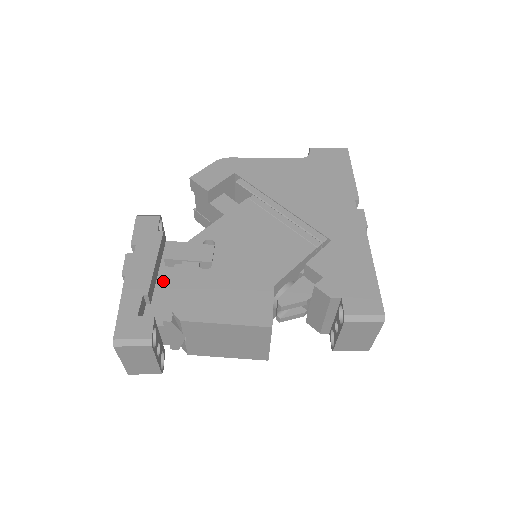
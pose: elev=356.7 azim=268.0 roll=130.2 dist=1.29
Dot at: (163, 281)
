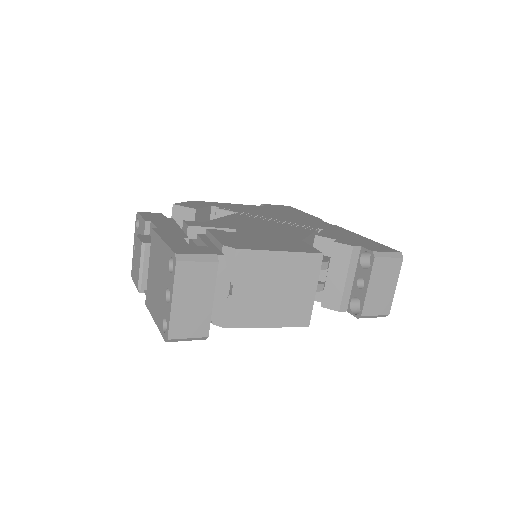
Dot at: occluded
